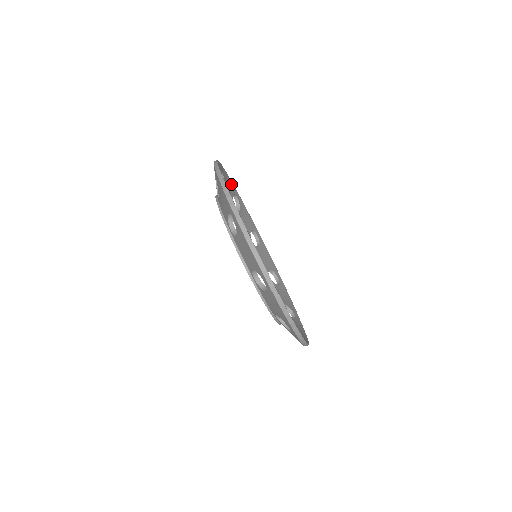
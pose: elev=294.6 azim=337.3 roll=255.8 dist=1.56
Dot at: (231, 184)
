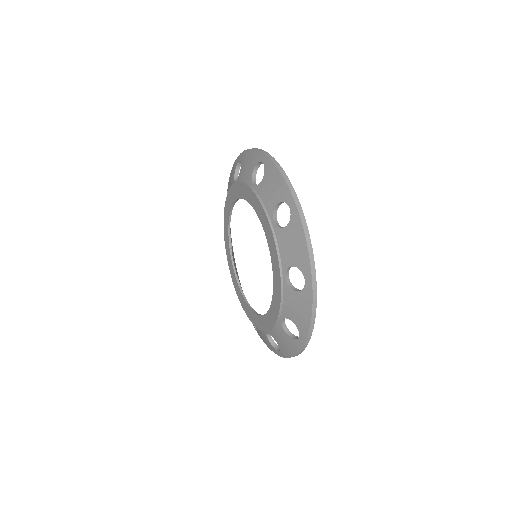
Dot at: occluded
